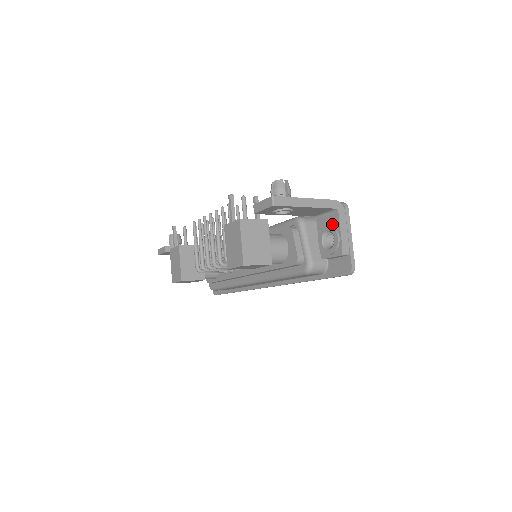
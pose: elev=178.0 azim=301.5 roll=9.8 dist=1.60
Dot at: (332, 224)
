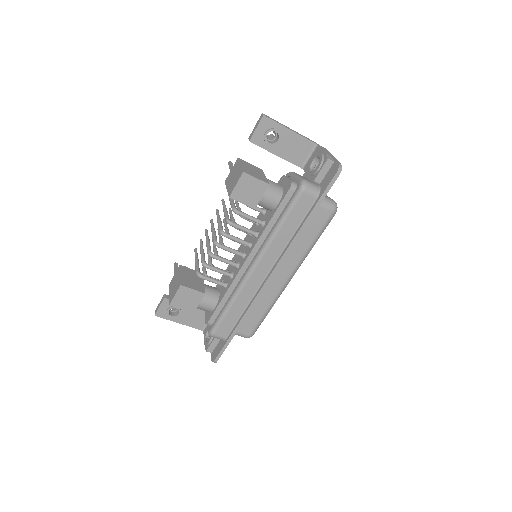
Dot at: (315, 155)
